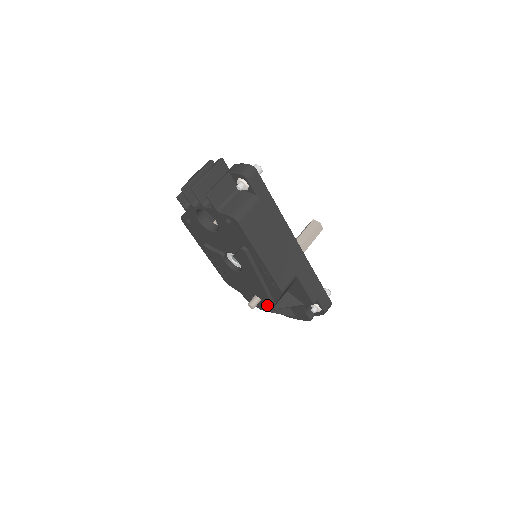
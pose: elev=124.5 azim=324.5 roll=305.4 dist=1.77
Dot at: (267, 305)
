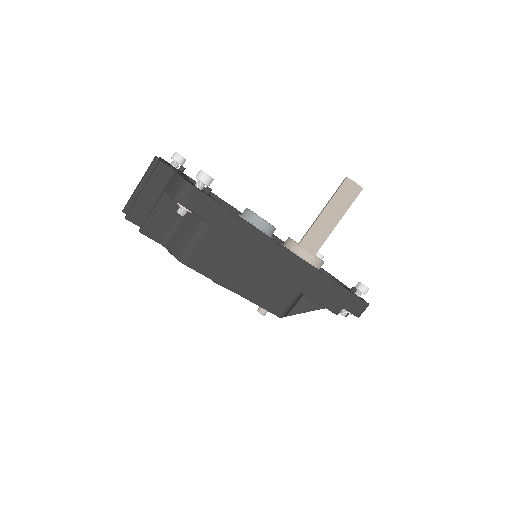
Dot at: occluded
